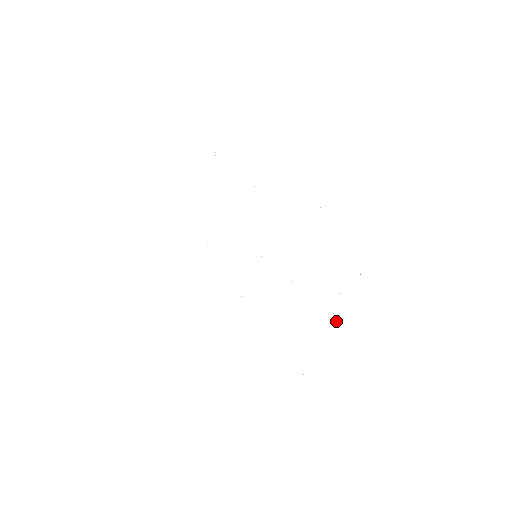
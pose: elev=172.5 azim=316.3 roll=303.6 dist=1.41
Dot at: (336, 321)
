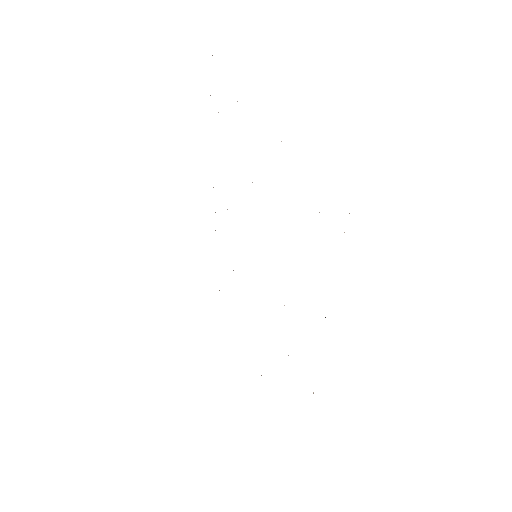
Dot at: occluded
